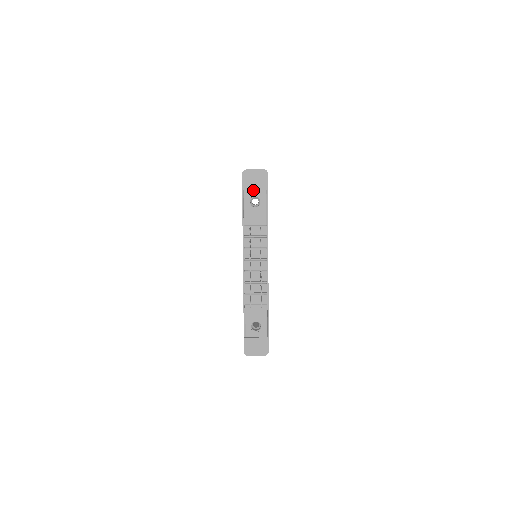
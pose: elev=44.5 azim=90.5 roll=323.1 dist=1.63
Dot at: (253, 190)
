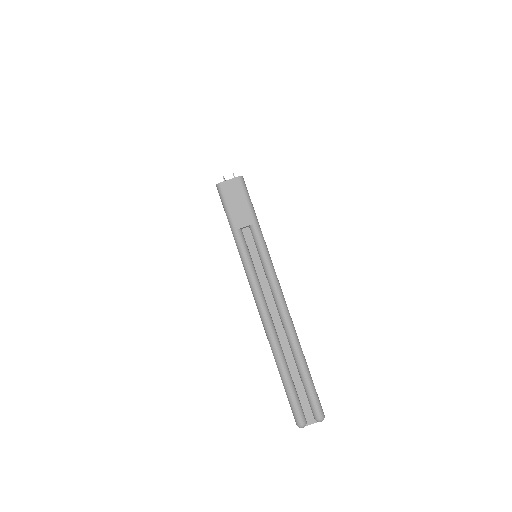
Dot at: occluded
